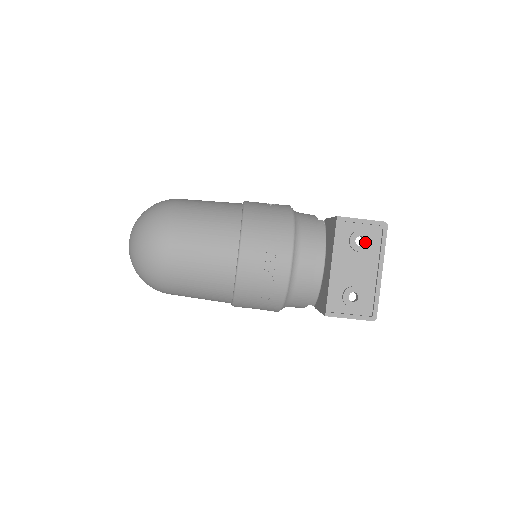
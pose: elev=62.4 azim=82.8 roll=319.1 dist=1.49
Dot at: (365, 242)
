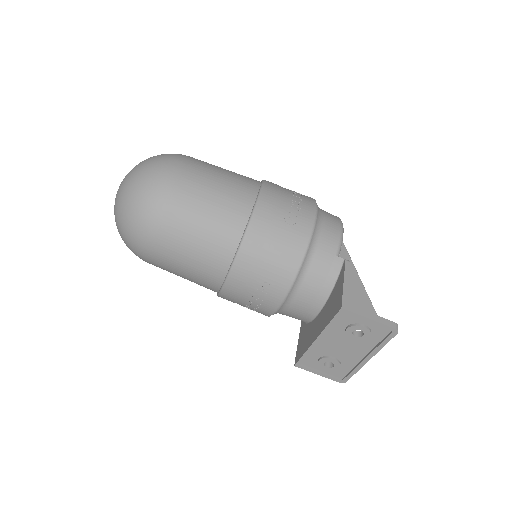
Dot at: (363, 336)
